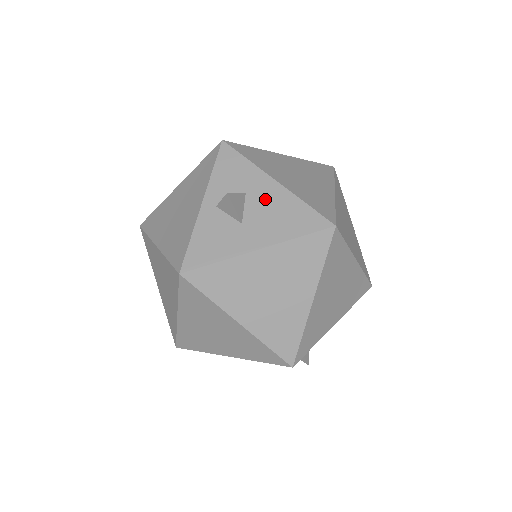
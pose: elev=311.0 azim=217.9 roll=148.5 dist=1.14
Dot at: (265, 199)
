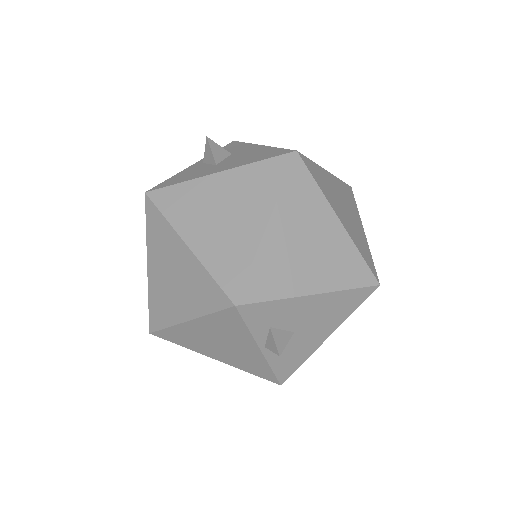
Dot at: (245, 153)
